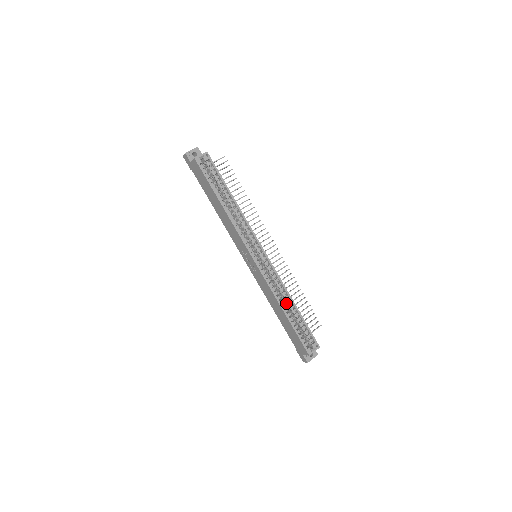
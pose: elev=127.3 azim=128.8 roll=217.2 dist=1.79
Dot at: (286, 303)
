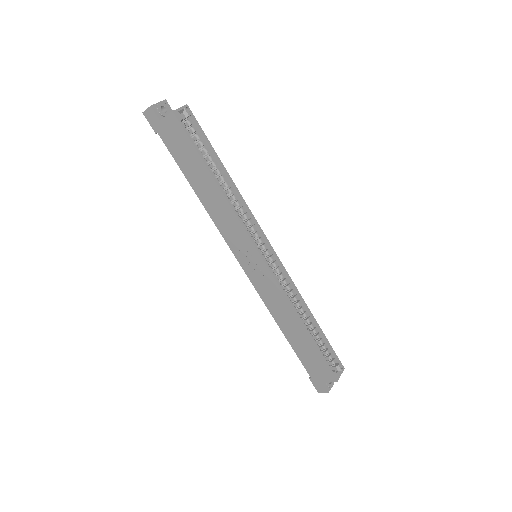
Dot at: (301, 316)
